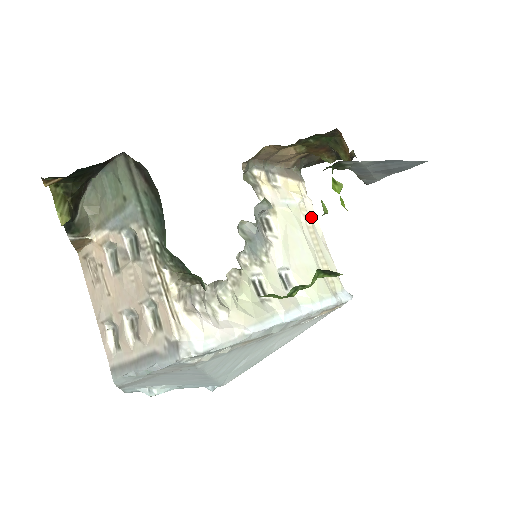
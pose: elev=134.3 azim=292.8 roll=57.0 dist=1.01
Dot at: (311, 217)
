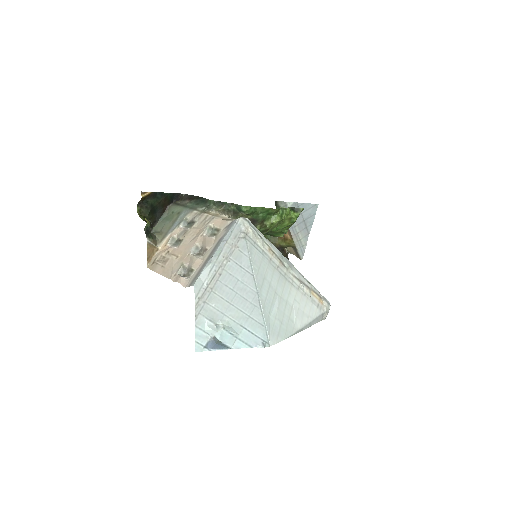
Dot at: occluded
